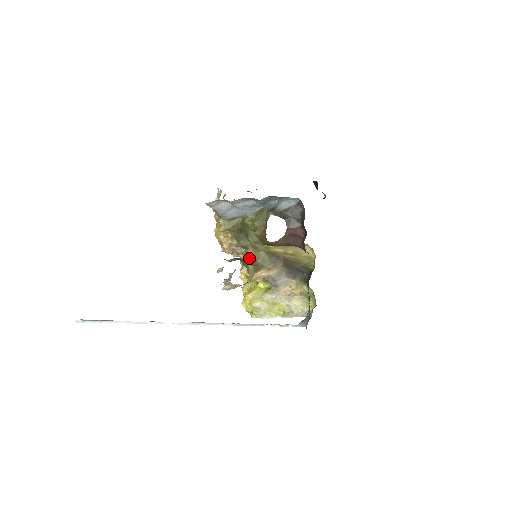
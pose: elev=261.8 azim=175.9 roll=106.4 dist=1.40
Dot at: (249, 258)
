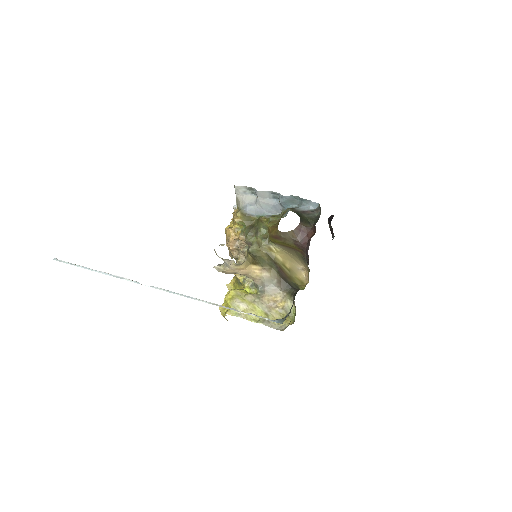
Dot at: (250, 252)
